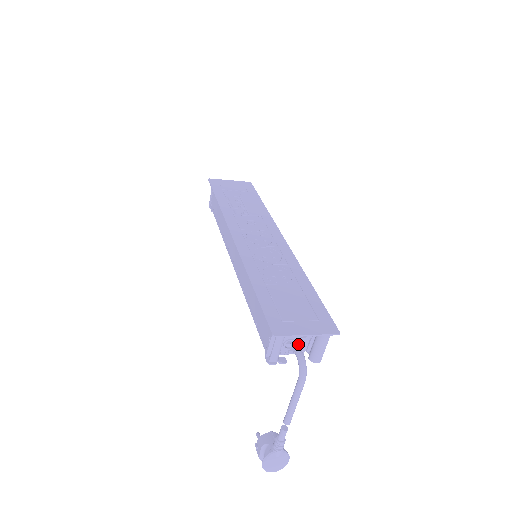
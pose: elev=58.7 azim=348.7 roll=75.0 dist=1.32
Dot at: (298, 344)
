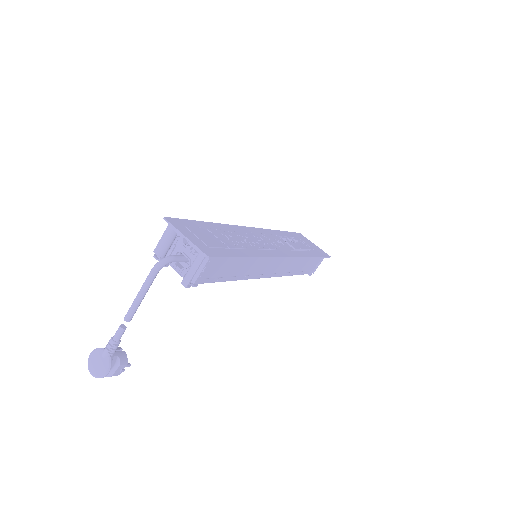
Dot at: (183, 257)
